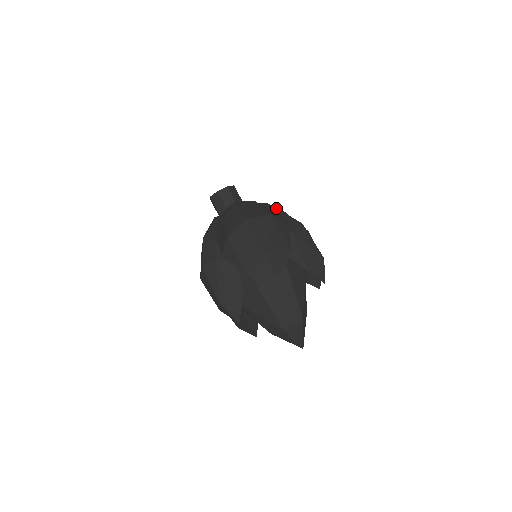
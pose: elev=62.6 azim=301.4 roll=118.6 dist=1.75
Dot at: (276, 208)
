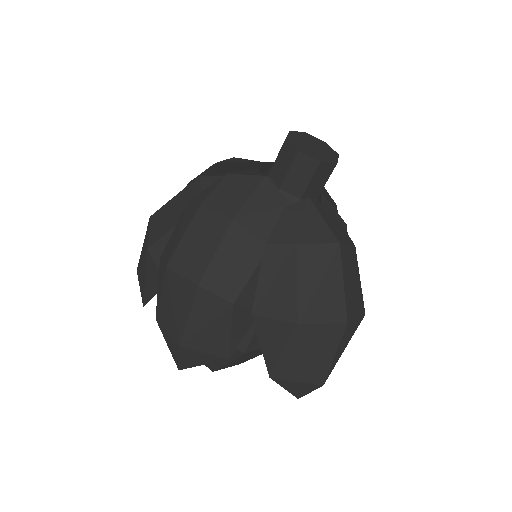
Dot at: occluded
